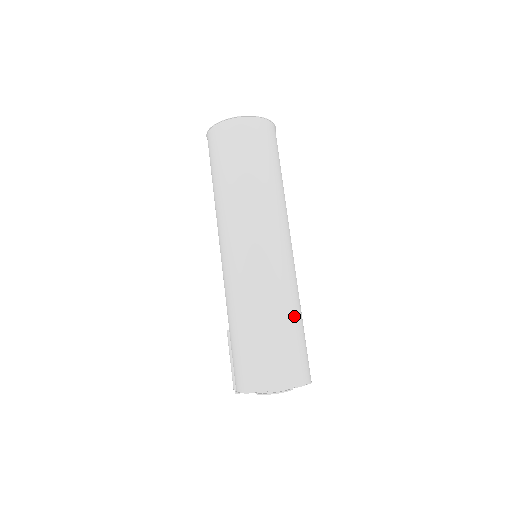
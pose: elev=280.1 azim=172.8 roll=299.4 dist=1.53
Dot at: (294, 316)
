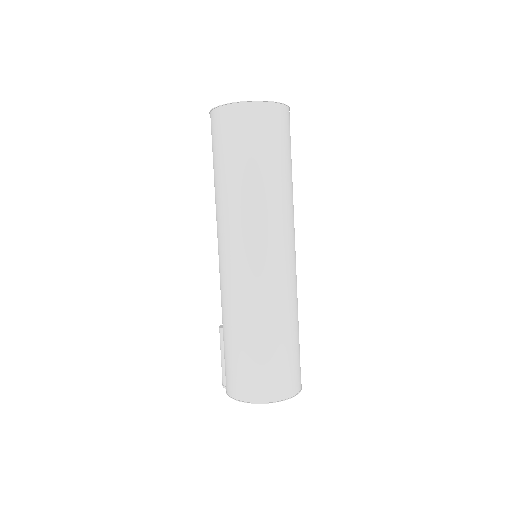
Dot at: (292, 328)
